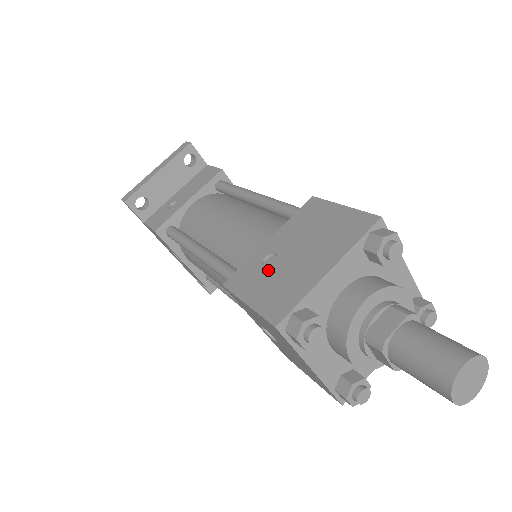
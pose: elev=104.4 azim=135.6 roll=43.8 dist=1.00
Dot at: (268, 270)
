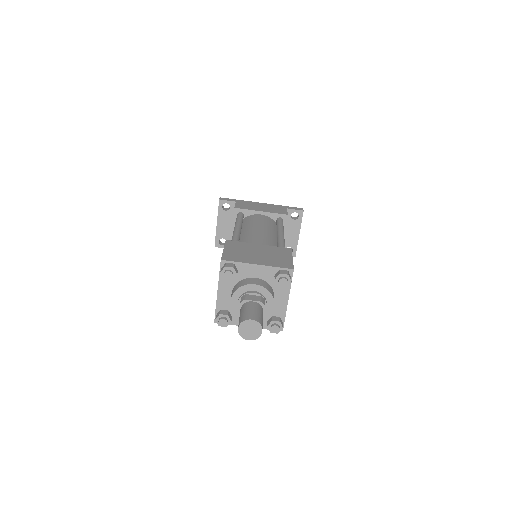
Dot at: occluded
